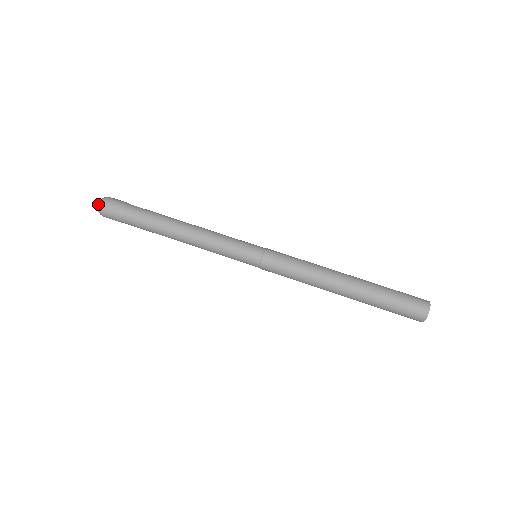
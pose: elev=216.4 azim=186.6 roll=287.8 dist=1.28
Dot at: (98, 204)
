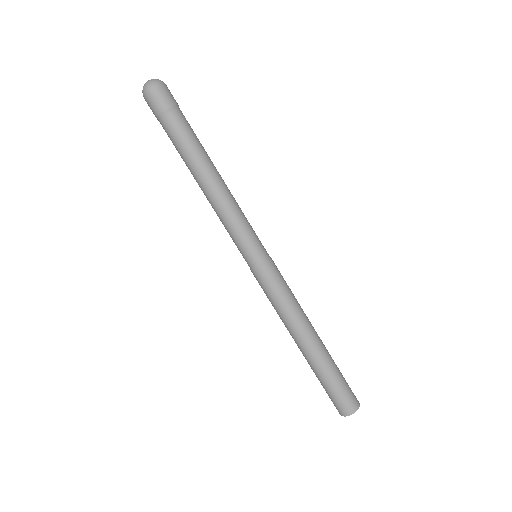
Dot at: (143, 88)
